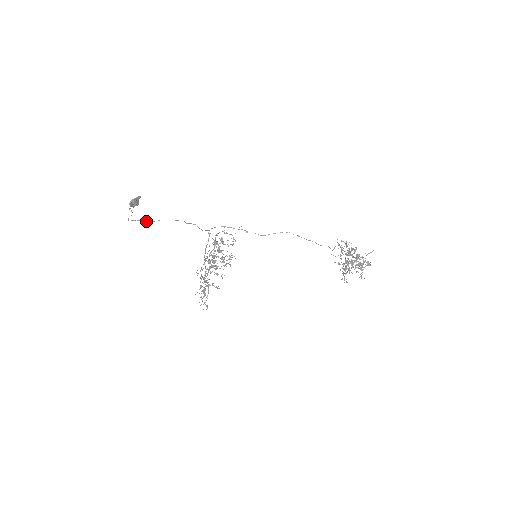
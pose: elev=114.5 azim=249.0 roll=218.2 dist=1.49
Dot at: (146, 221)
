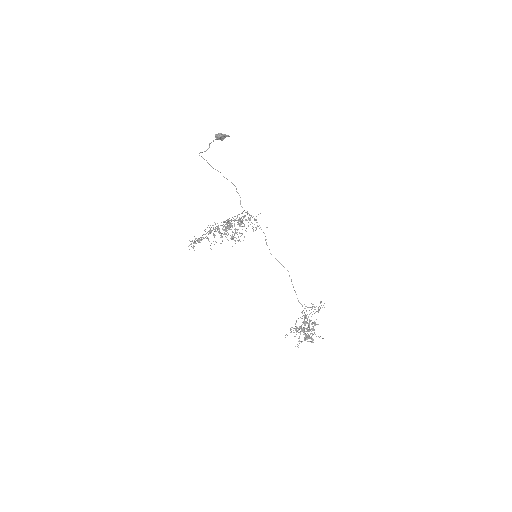
Dot at: (210, 165)
